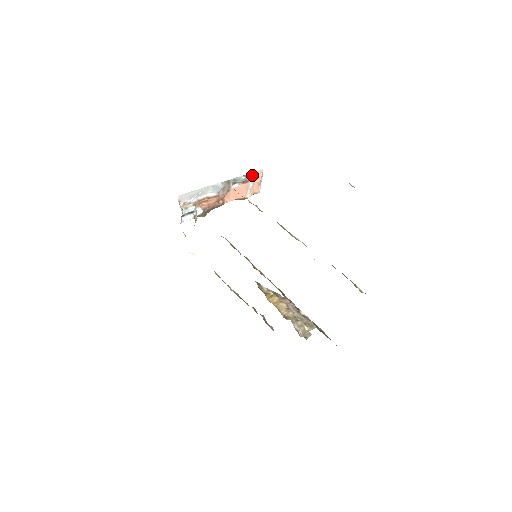
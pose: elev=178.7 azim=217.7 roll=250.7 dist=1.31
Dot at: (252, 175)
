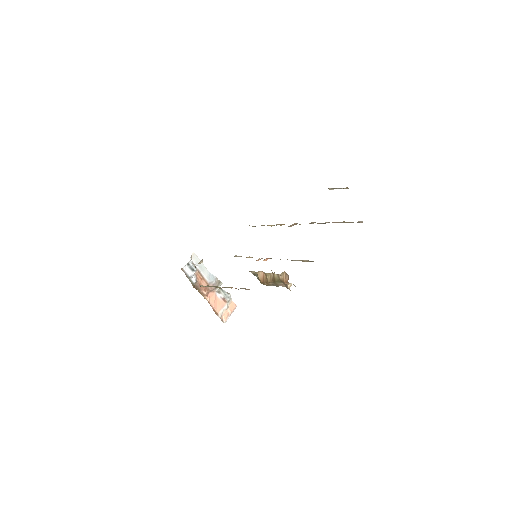
Dot at: (230, 301)
